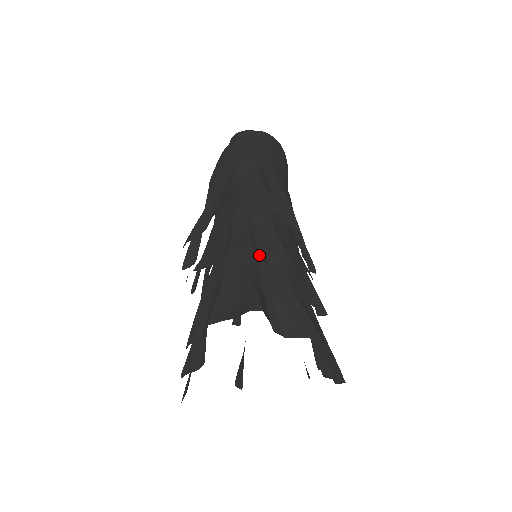
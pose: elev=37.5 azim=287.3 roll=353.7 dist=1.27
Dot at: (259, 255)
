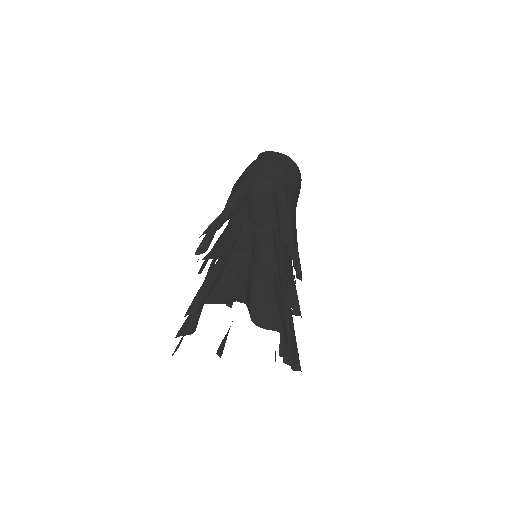
Dot at: (255, 260)
